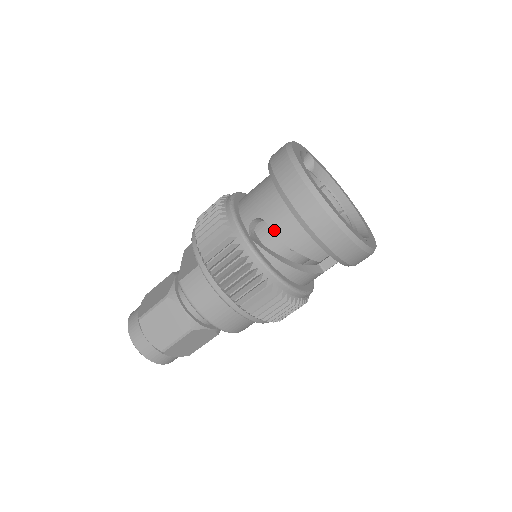
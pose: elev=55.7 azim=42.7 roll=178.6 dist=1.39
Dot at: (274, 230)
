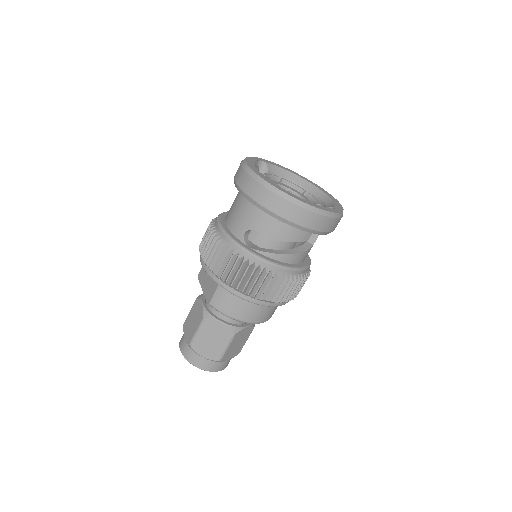
Dot at: (264, 234)
